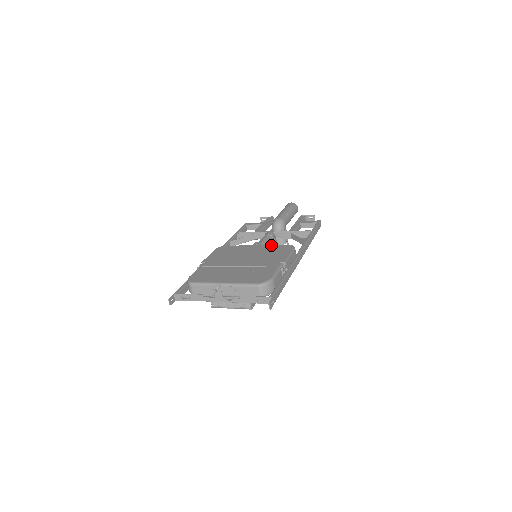
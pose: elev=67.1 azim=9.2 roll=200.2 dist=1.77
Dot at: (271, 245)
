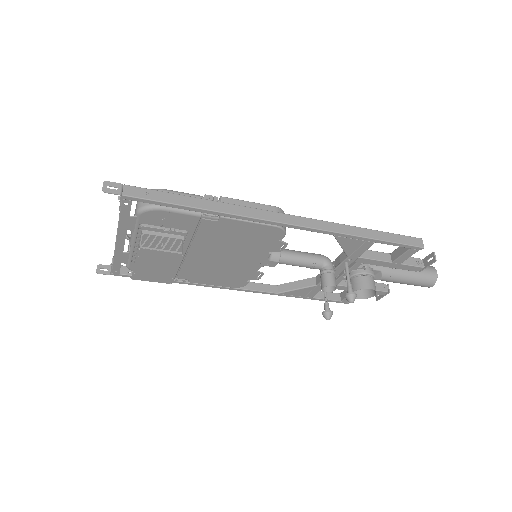
Dot at: occluded
